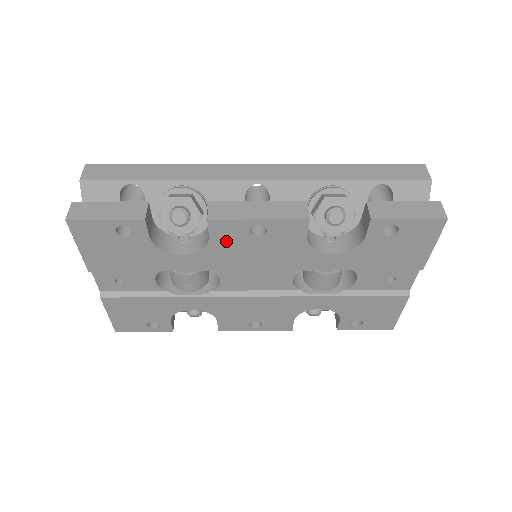
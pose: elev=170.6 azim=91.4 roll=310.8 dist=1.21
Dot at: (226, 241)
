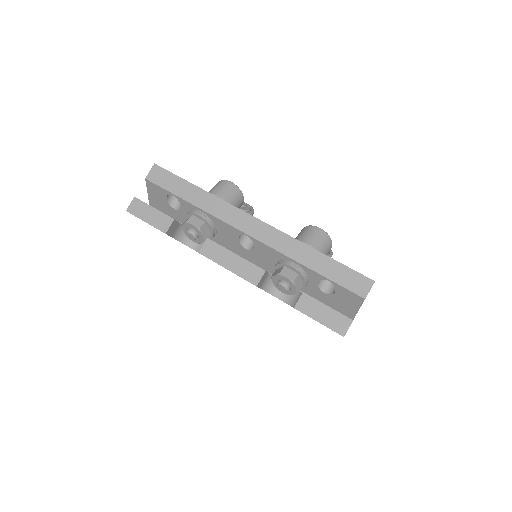
Dot at: occluded
